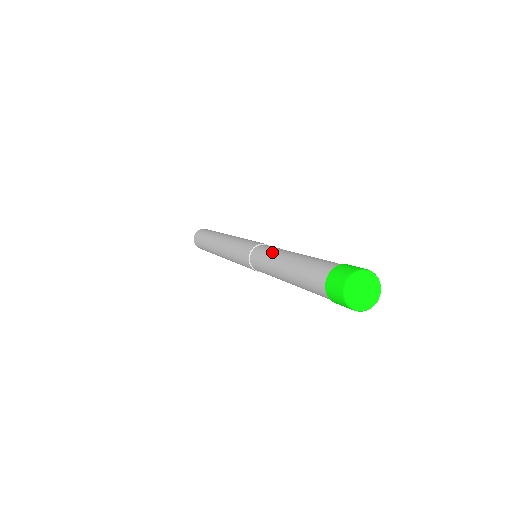
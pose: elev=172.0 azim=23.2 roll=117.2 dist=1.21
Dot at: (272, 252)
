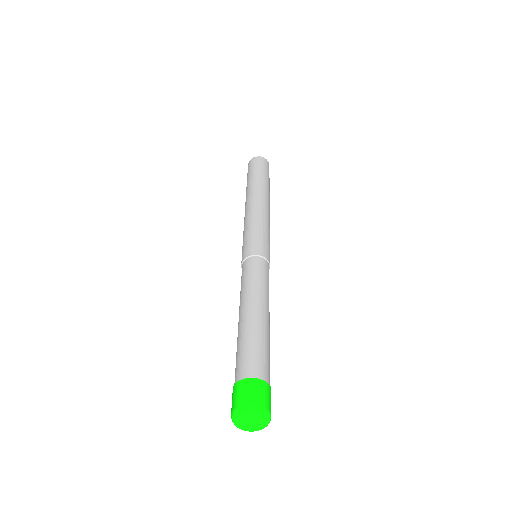
Dot at: (257, 284)
